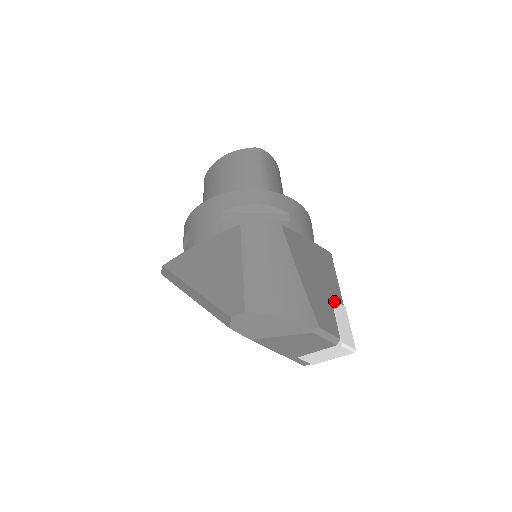
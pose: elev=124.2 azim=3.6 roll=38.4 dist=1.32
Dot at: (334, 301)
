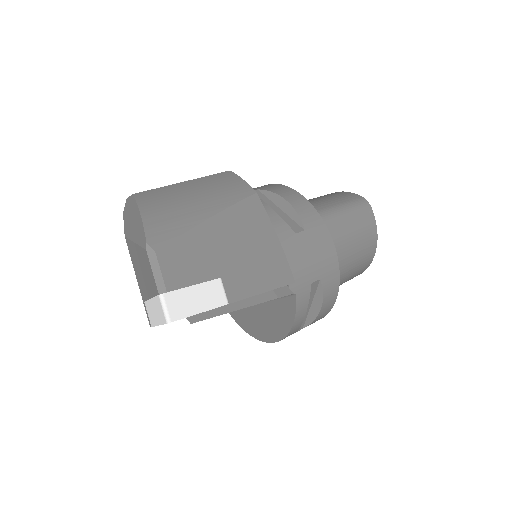
Dot at: (218, 281)
